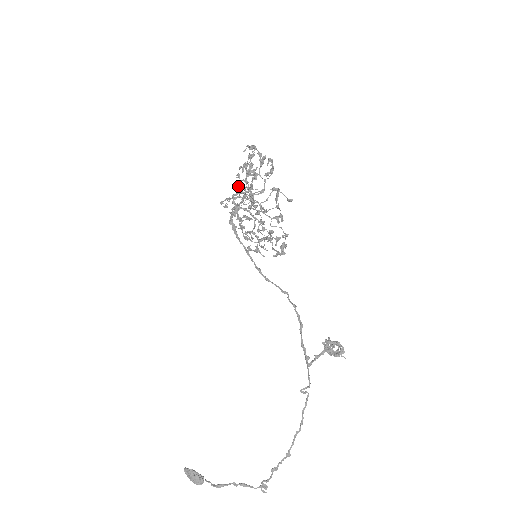
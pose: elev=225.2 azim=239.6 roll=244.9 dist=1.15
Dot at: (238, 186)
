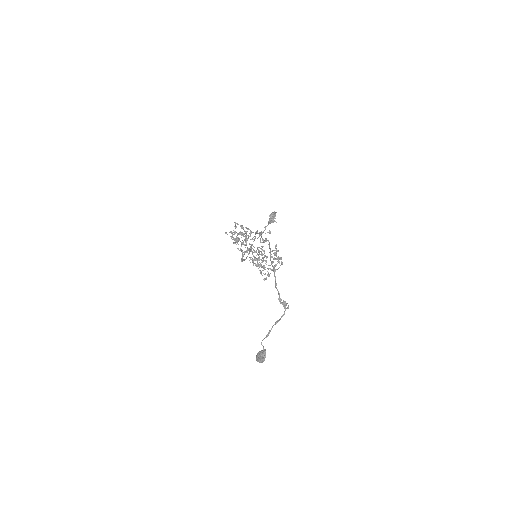
Dot at: occluded
